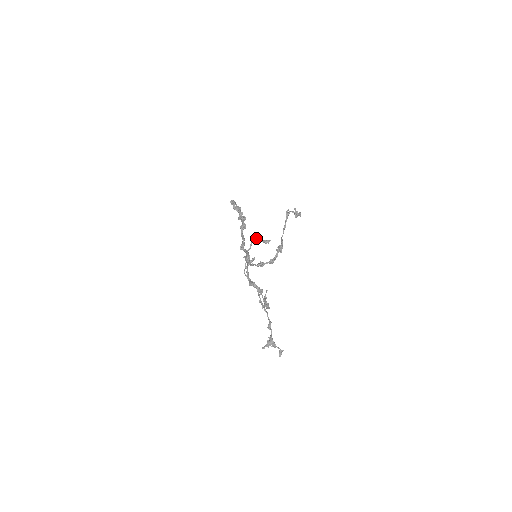
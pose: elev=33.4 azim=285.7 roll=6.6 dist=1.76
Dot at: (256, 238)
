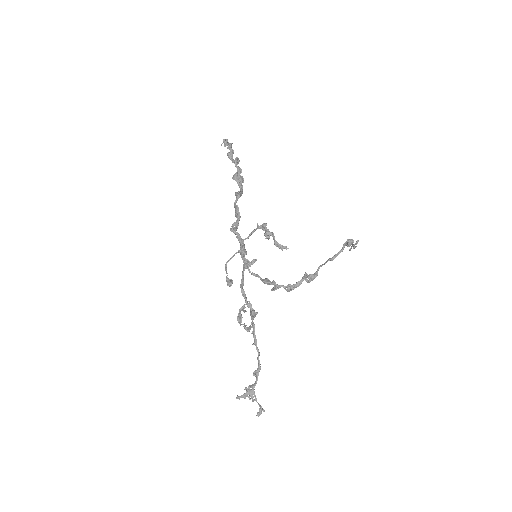
Dot at: (268, 234)
